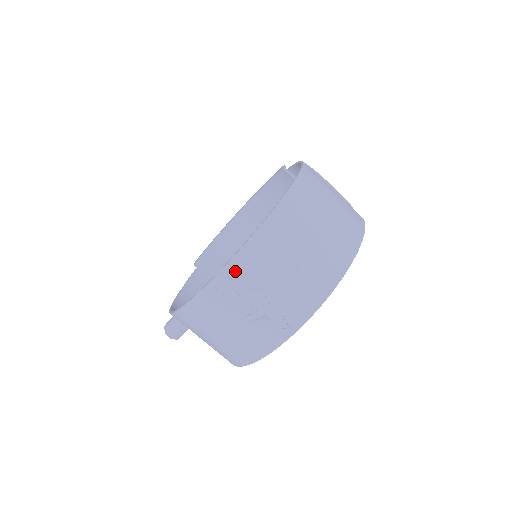
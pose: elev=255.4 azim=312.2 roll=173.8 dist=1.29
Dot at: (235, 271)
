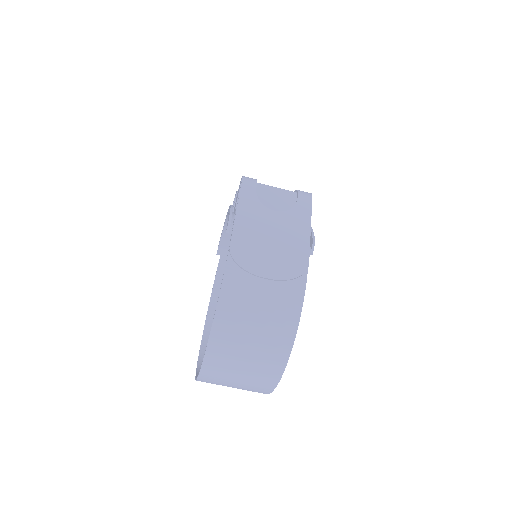
Dot at: occluded
